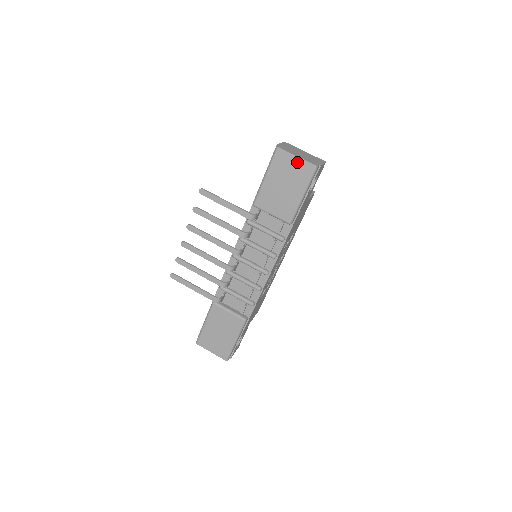
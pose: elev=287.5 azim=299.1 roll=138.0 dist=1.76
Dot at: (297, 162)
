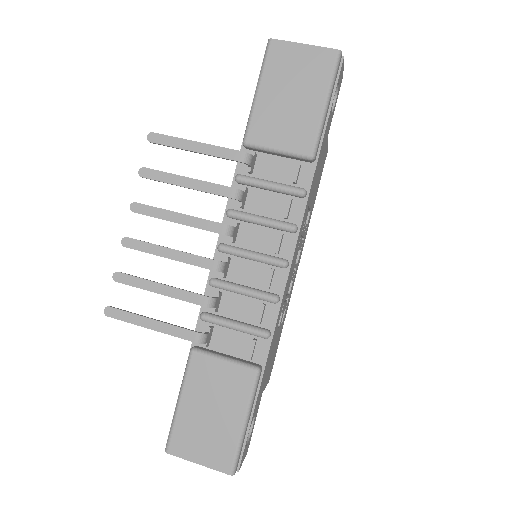
Dot at: (306, 53)
